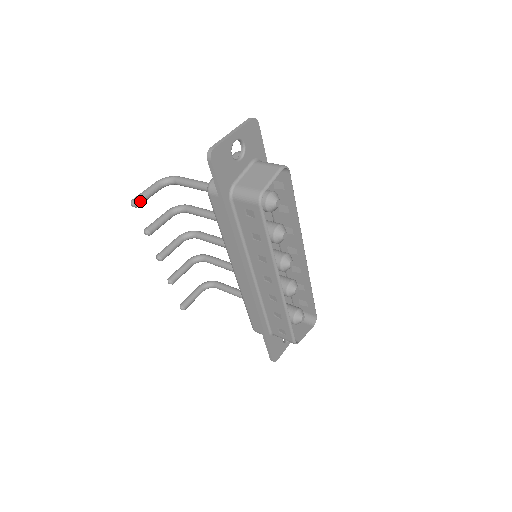
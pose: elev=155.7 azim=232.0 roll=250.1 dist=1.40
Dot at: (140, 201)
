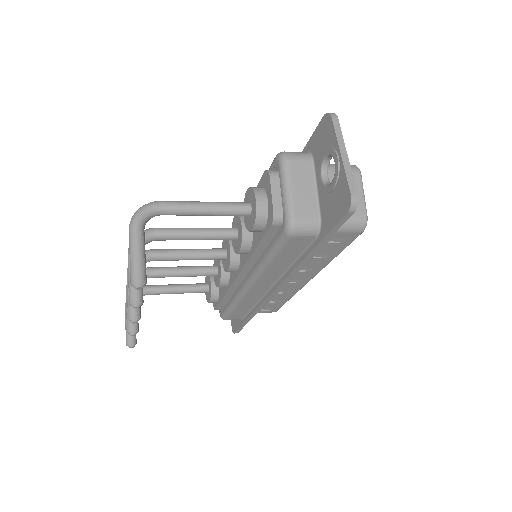
Dot at: (146, 275)
